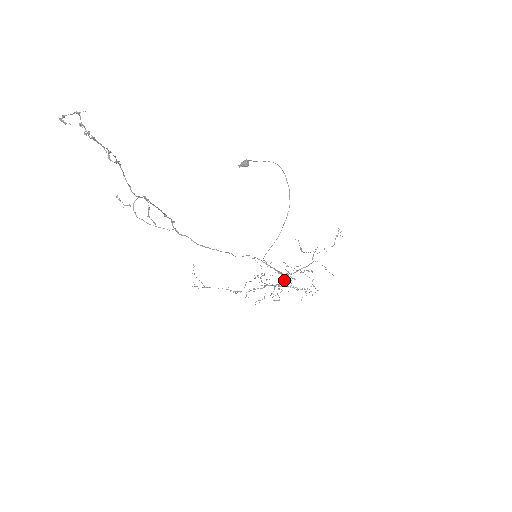
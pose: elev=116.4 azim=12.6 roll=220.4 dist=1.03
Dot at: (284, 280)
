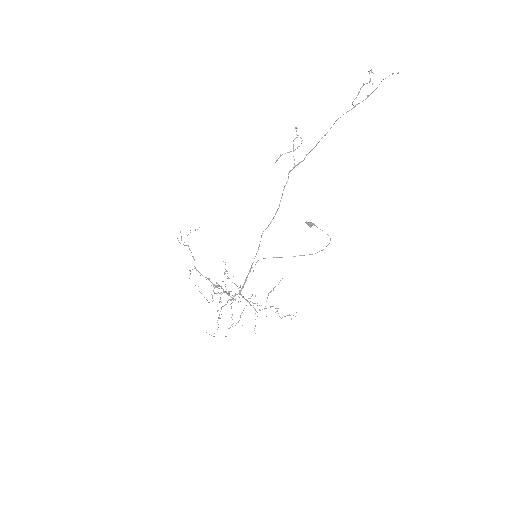
Dot at: (234, 295)
